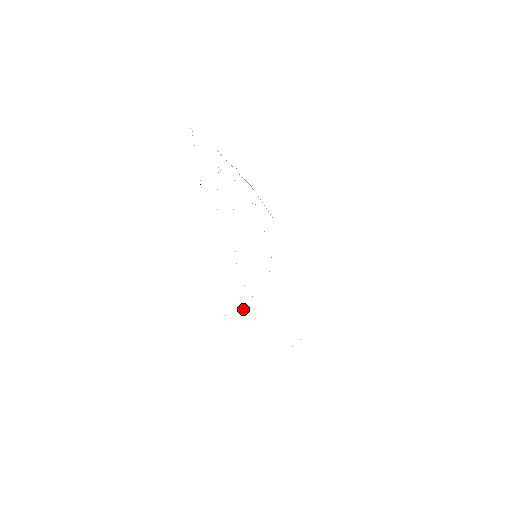
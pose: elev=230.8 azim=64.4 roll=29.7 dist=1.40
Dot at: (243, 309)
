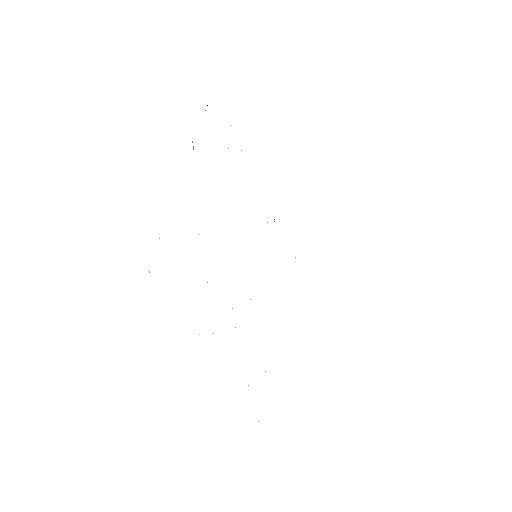
Dot at: occluded
